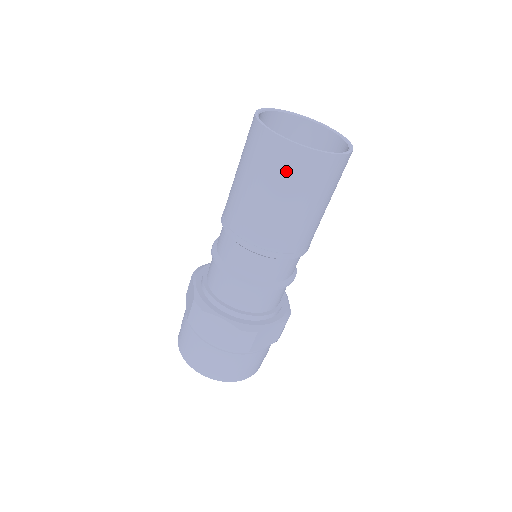
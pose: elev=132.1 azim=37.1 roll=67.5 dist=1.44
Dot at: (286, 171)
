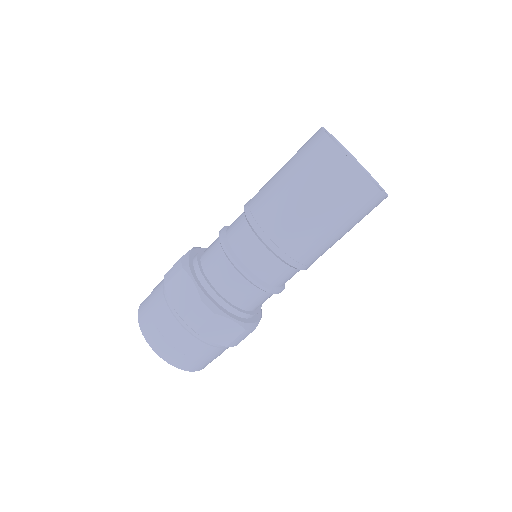
Dot at: (321, 170)
